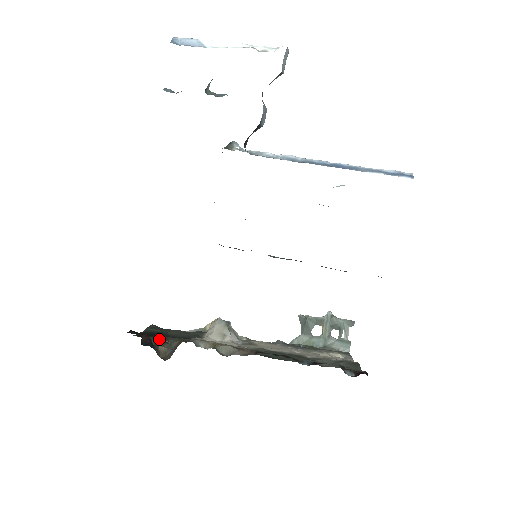
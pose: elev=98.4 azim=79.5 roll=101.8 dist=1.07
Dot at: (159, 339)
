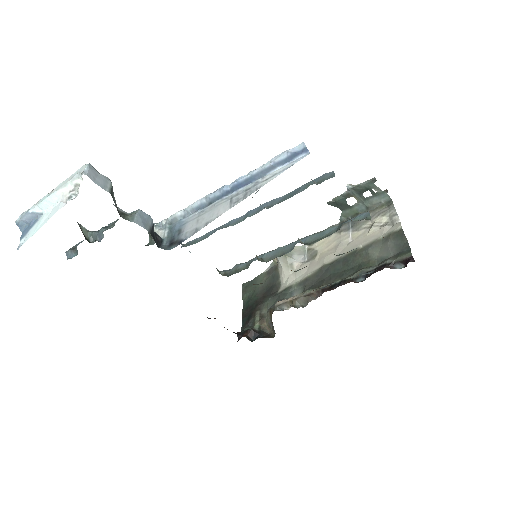
Dot at: (257, 318)
